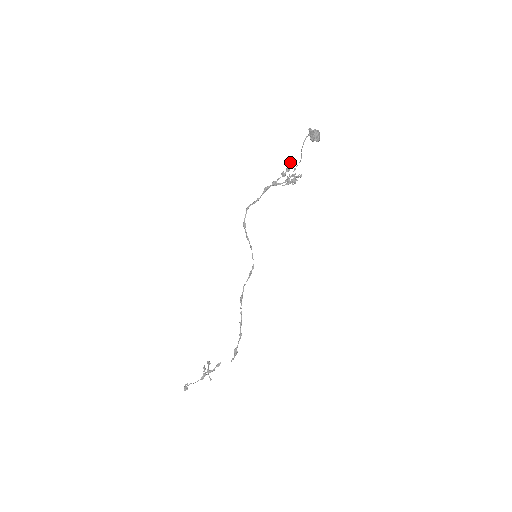
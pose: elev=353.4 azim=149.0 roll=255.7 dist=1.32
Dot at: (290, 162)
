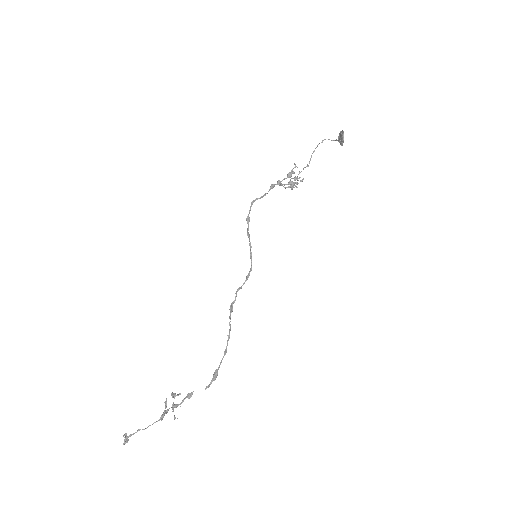
Dot at: occluded
